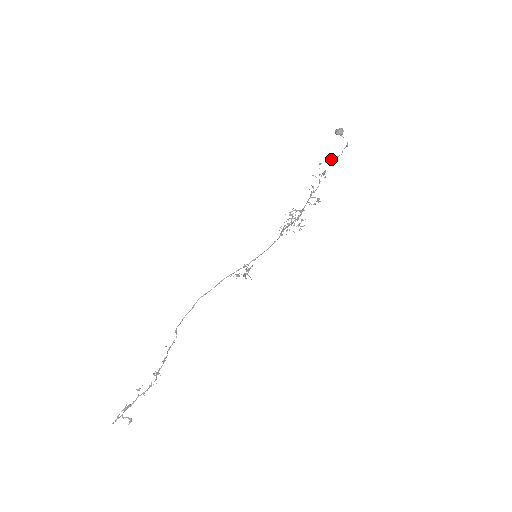
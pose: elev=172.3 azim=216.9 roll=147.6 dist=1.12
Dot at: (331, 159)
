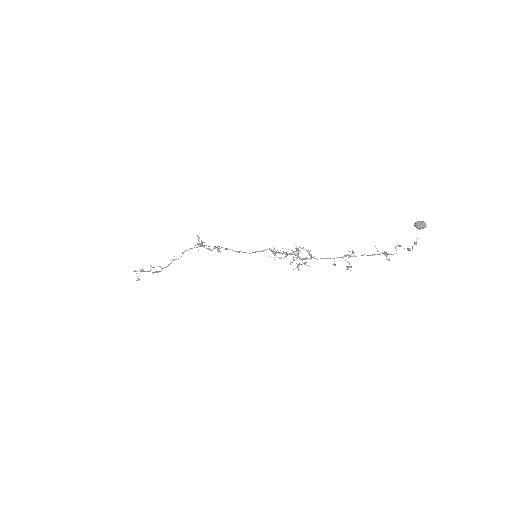
Dot at: occluded
